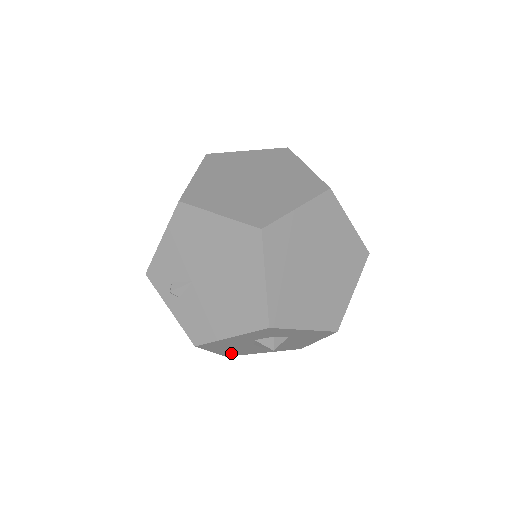
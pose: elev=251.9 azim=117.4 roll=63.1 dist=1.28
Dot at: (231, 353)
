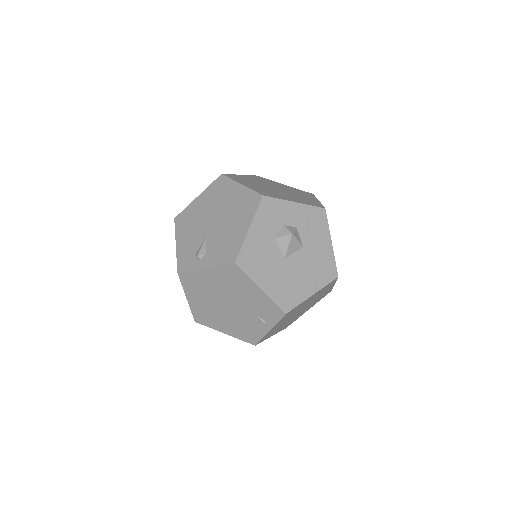
Dot at: (282, 297)
